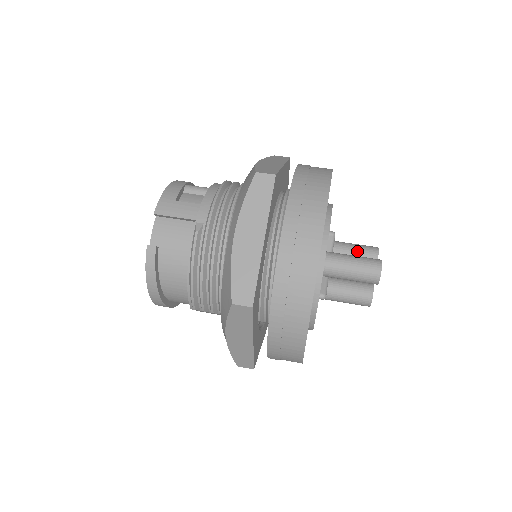
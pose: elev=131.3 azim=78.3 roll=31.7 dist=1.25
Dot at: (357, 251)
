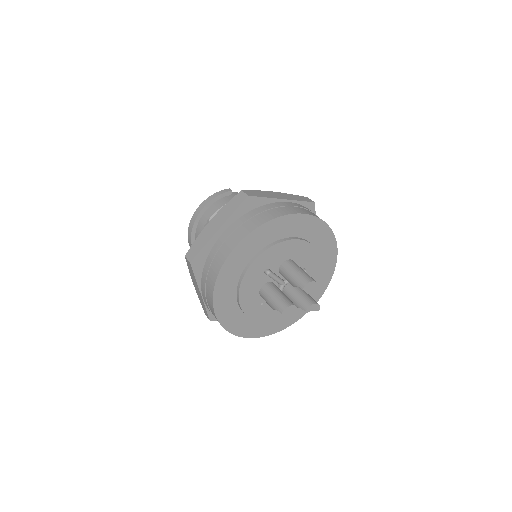
Dot at: (307, 294)
